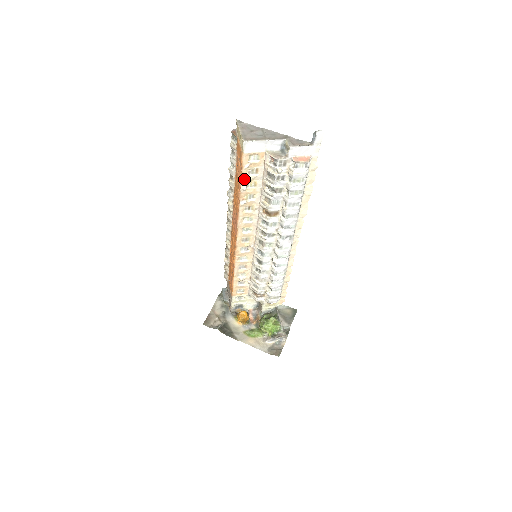
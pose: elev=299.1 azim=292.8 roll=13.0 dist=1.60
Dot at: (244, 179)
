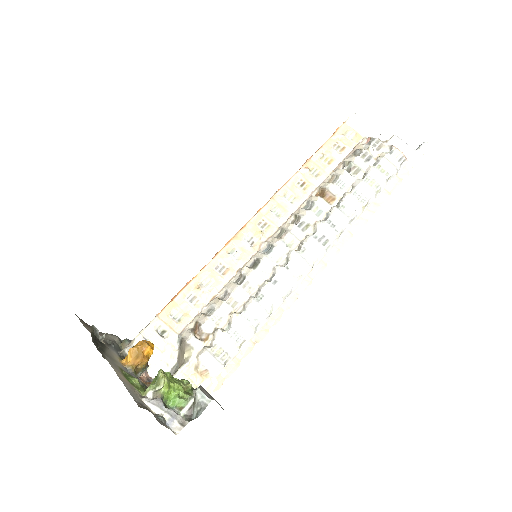
Dot at: (325, 148)
